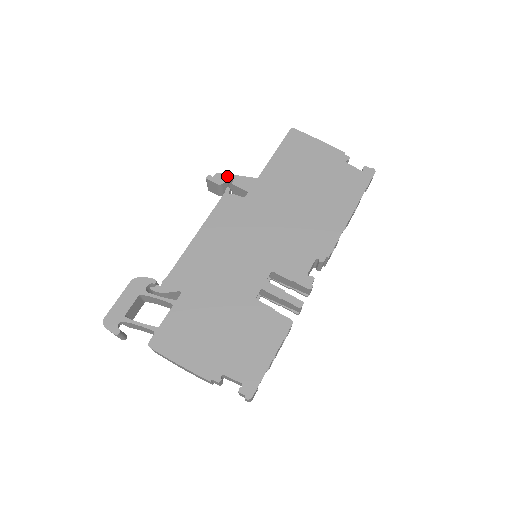
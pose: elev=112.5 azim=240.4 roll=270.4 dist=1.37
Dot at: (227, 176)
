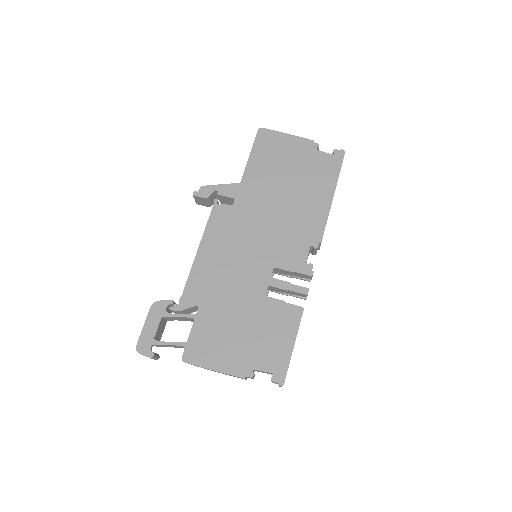
Dot at: (211, 188)
